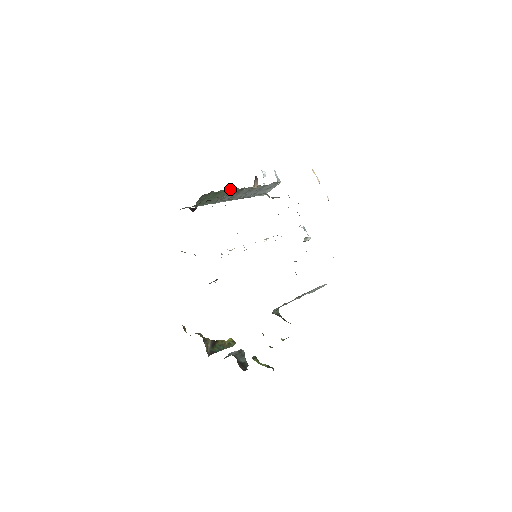
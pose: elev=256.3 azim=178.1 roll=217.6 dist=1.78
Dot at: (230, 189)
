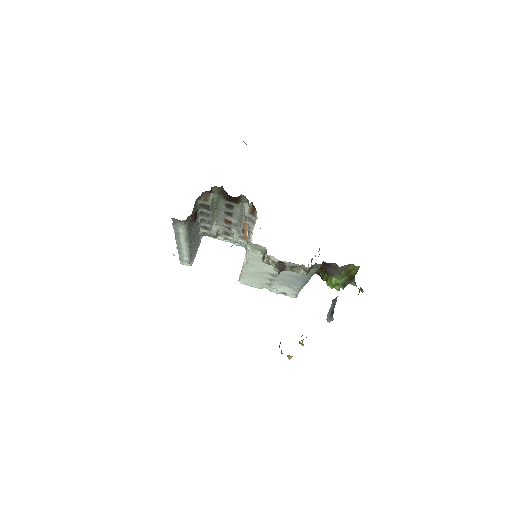
Dot at: occluded
